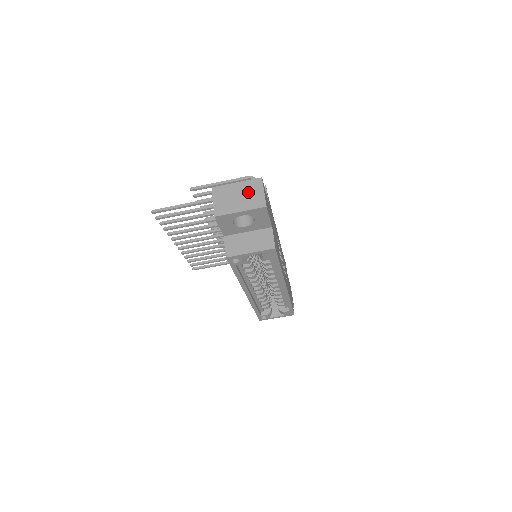
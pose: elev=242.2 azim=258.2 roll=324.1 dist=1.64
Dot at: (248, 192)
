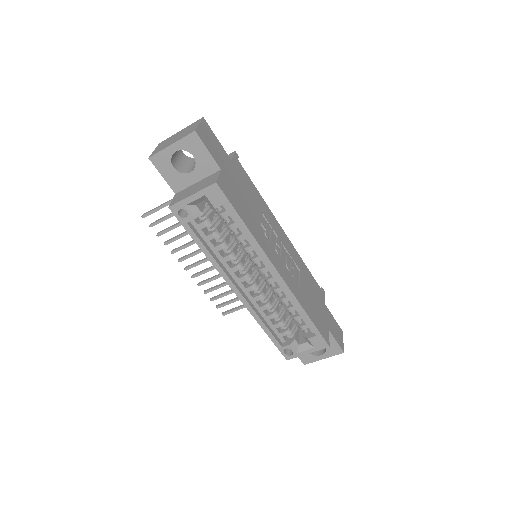
Dot at: (186, 130)
